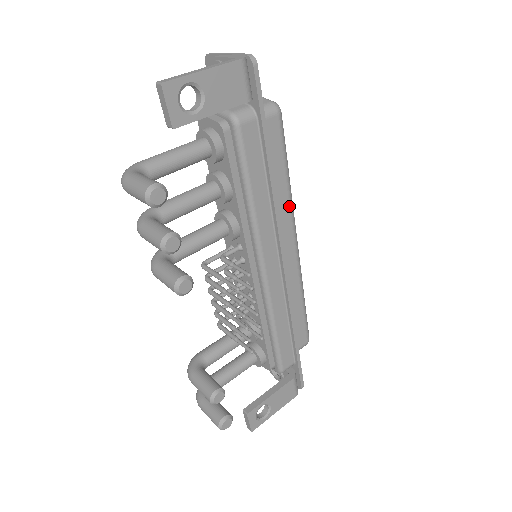
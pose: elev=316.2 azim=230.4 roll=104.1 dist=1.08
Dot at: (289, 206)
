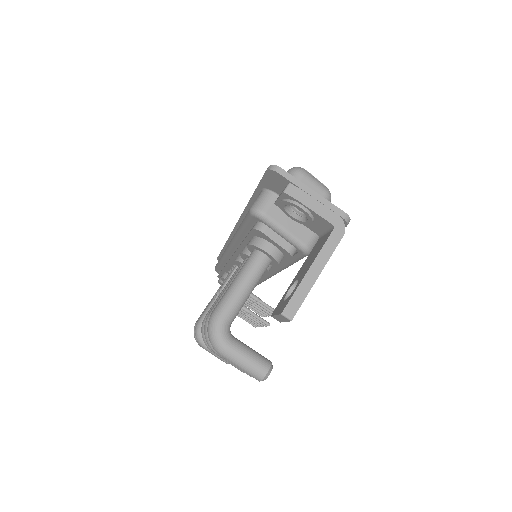
Dot at: occluded
